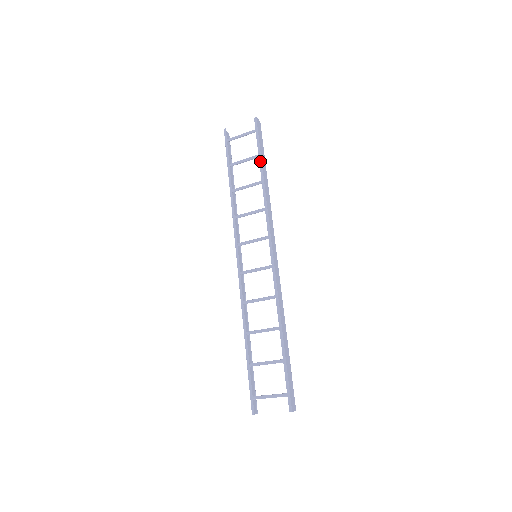
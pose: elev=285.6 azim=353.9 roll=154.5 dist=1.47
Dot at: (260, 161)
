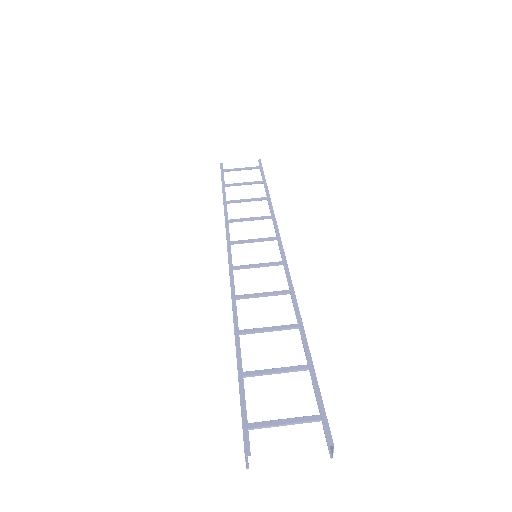
Dot at: (265, 184)
